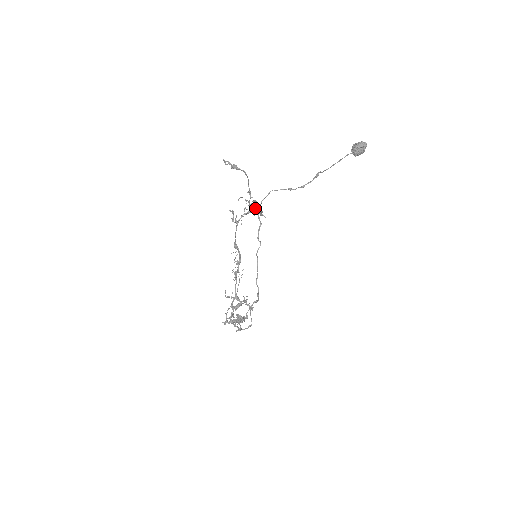
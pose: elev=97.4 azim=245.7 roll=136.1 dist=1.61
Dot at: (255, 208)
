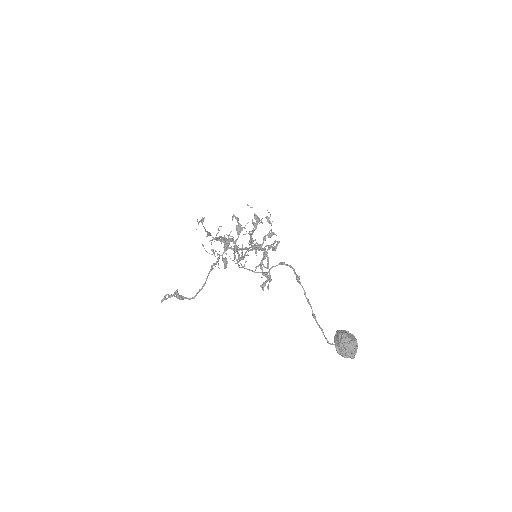
Dot at: (229, 244)
